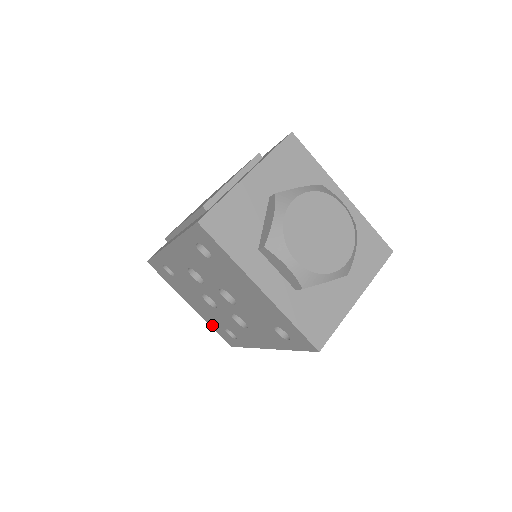
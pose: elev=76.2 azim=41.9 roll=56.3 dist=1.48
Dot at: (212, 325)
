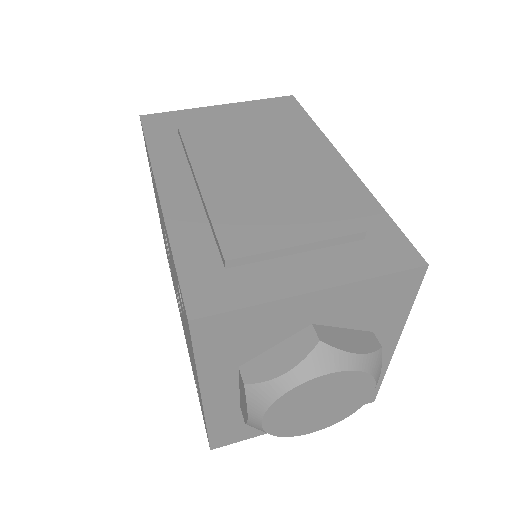
Dot at: occluded
